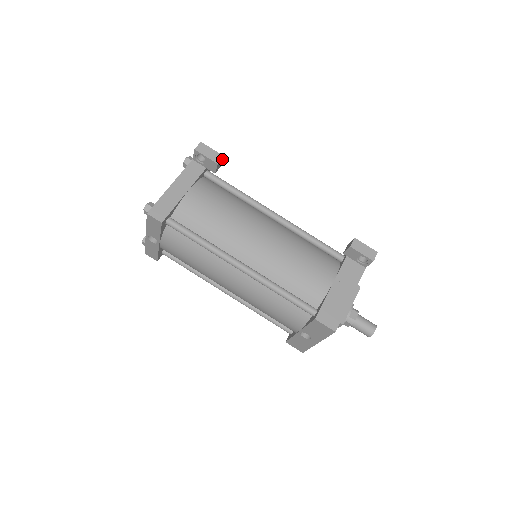
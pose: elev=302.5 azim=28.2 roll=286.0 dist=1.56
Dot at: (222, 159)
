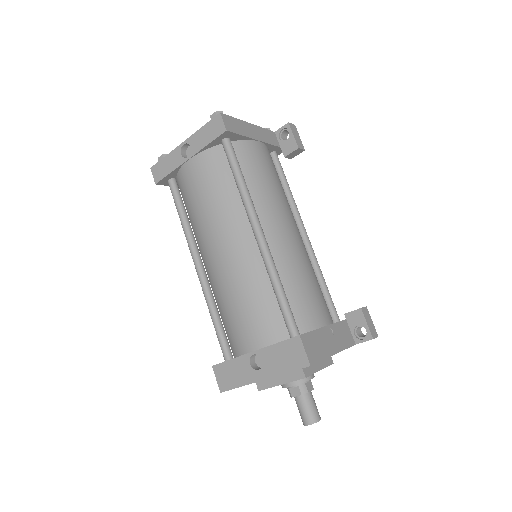
Dot at: (301, 151)
